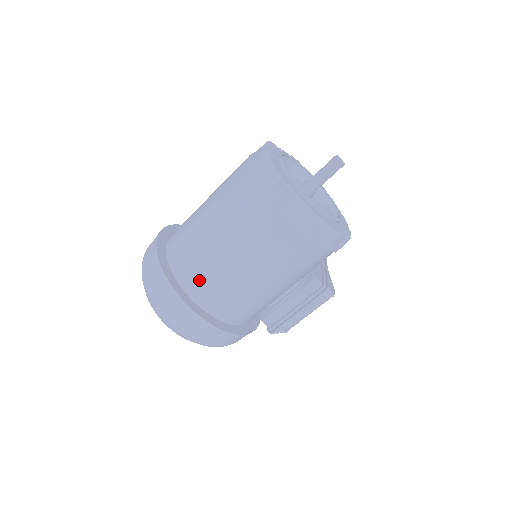
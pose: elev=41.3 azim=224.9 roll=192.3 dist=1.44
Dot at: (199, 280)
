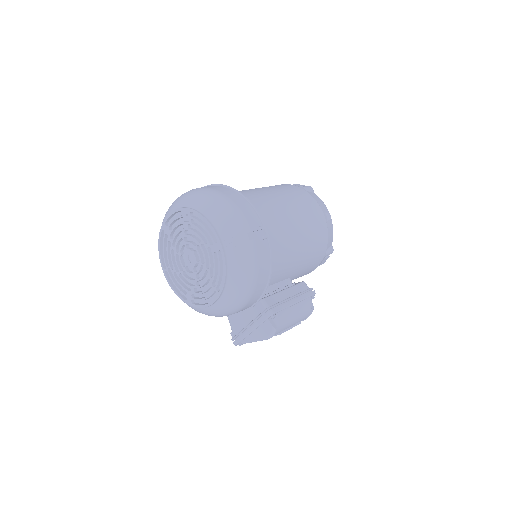
Dot at: (252, 201)
